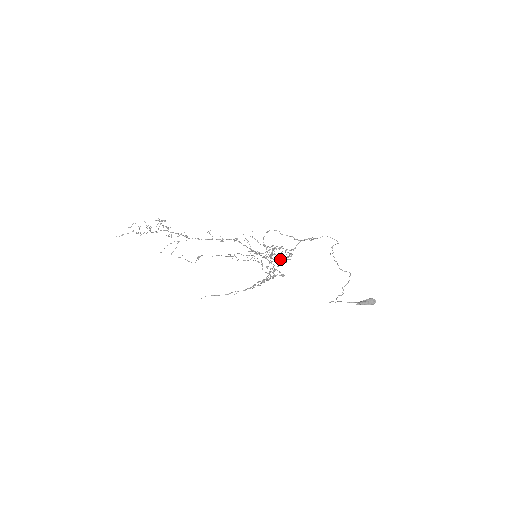
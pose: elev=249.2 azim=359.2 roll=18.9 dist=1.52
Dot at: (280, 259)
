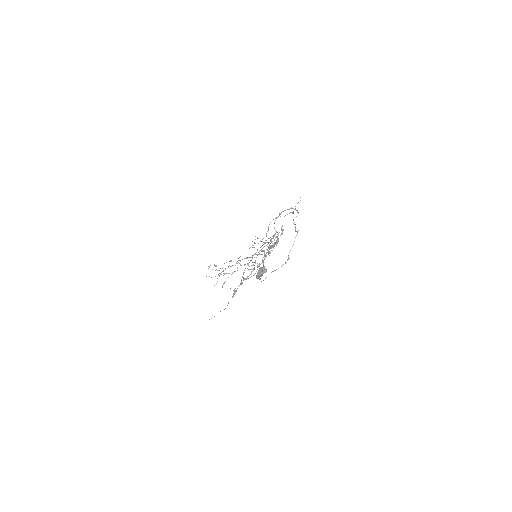
Dot at: (263, 250)
